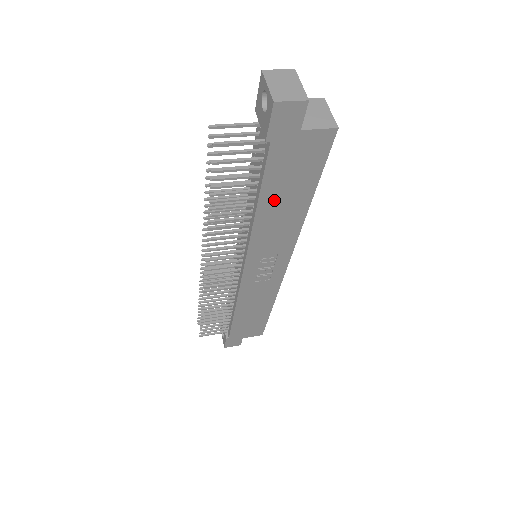
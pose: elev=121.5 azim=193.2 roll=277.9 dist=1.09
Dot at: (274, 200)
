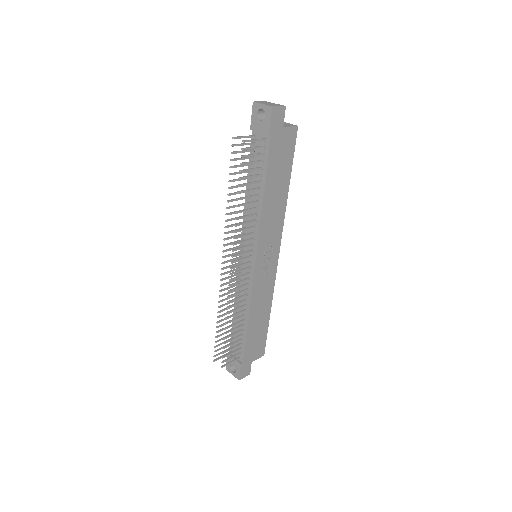
Dot at: (272, 186)
